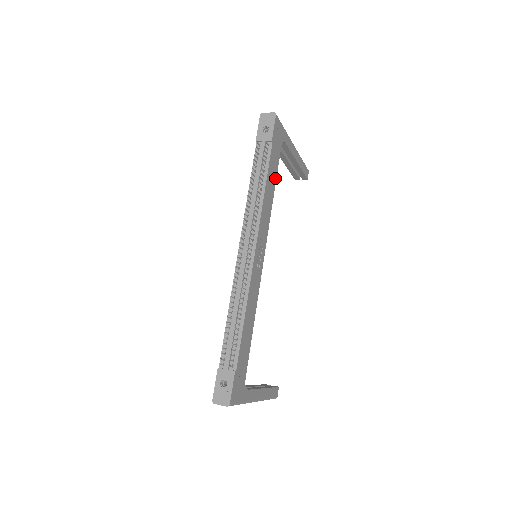
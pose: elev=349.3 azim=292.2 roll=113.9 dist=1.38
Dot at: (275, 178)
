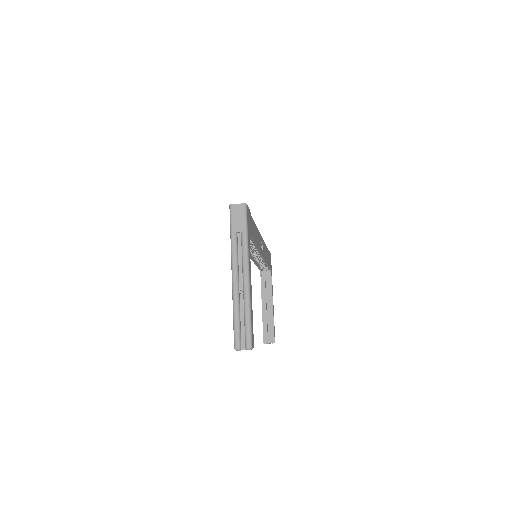
Dot at: (268, 264)
